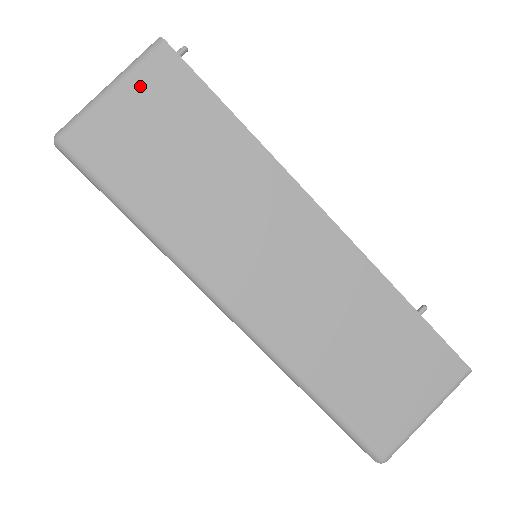
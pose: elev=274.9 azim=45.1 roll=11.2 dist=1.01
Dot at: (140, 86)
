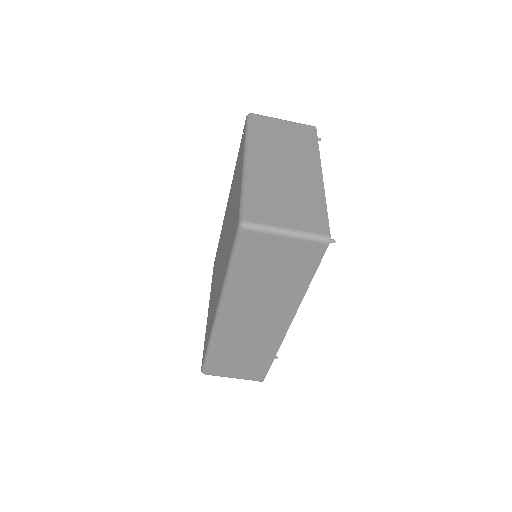
Dot at: (297, 245)
